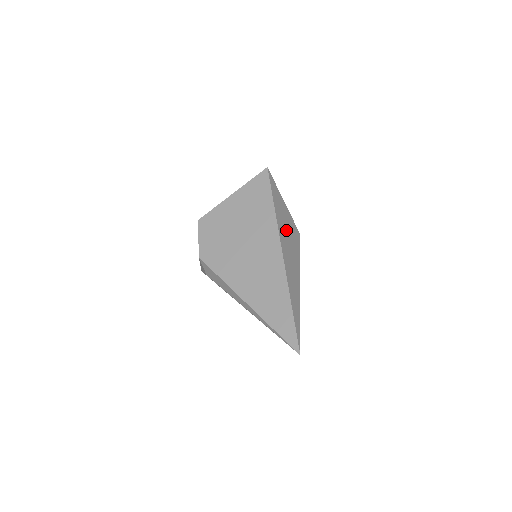
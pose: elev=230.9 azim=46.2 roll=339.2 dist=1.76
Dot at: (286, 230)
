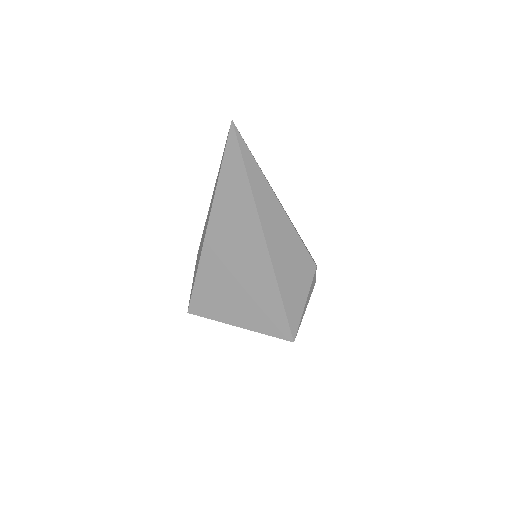
Dot at: occluded
